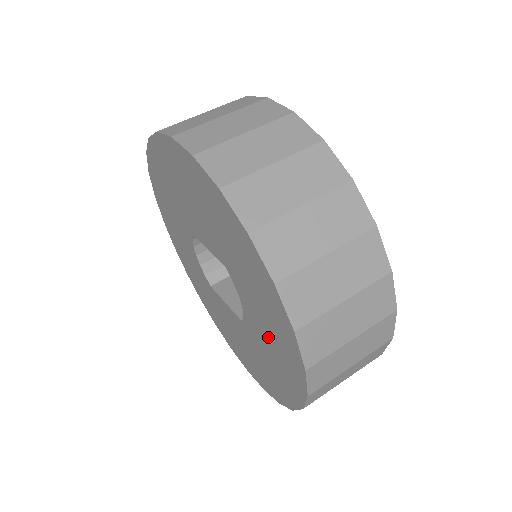
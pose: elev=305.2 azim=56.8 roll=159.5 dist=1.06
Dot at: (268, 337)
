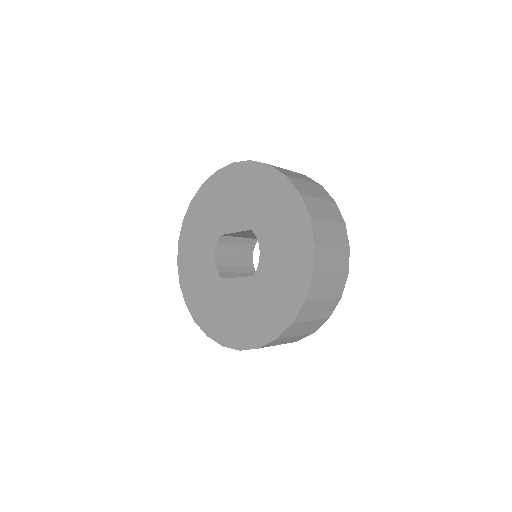
Dot at: (283, 256)
